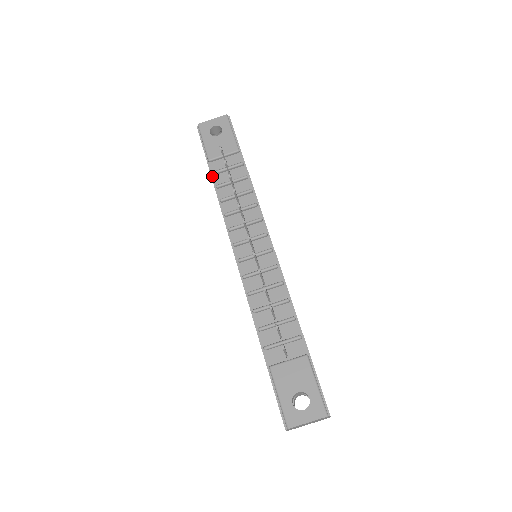
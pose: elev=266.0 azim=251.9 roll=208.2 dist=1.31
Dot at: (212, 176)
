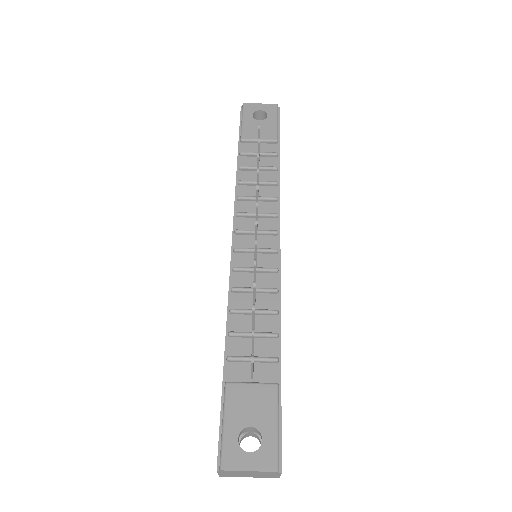
Dot at: (239, 156)
